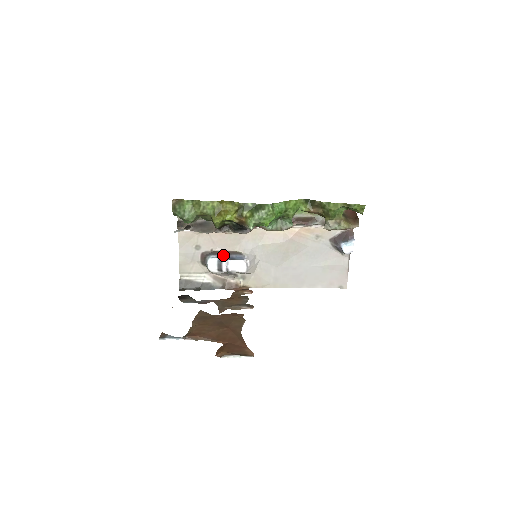
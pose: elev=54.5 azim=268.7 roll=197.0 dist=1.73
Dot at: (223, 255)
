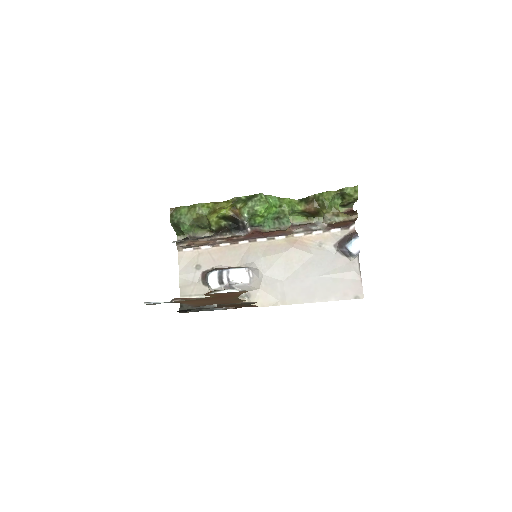
Dot at: occluded
